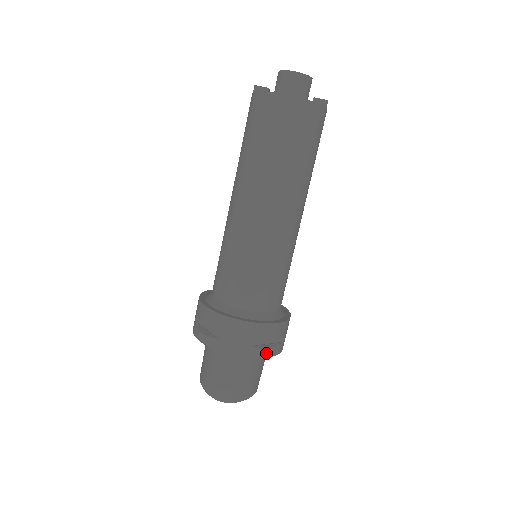
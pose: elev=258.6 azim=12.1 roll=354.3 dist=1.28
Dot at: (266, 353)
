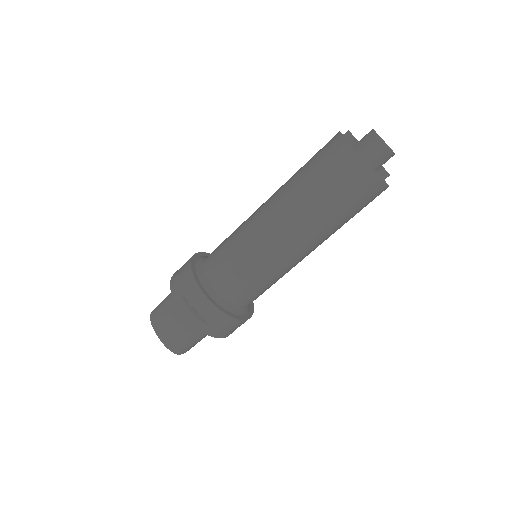
Dot at: occluded
